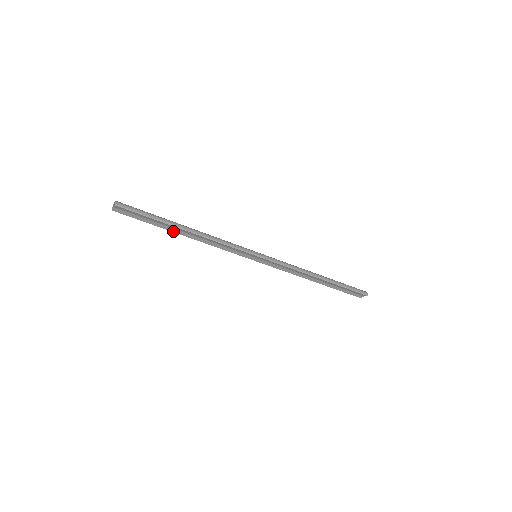
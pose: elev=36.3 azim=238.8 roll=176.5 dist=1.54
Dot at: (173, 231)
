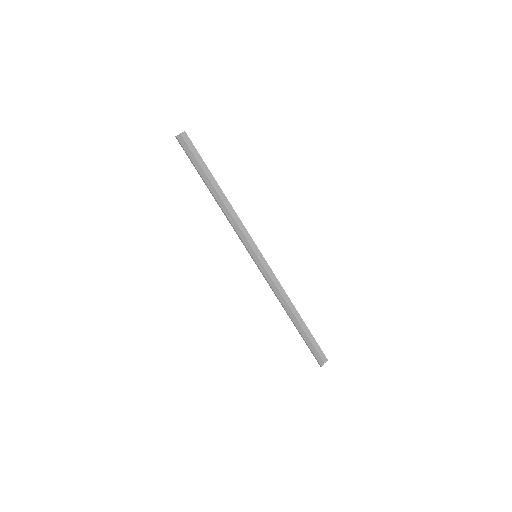
Dot at: (208, 186)
